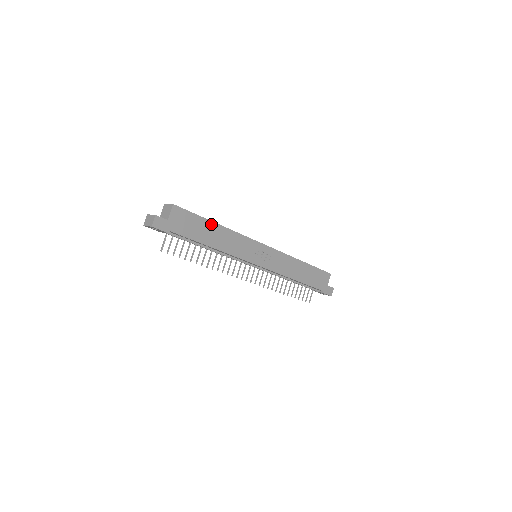
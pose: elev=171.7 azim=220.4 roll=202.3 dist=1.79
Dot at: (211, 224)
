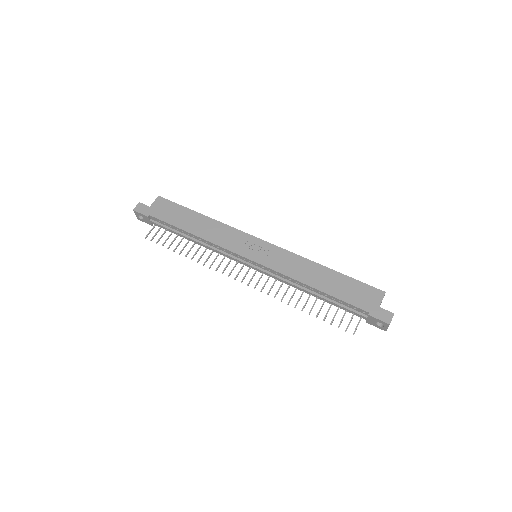
Dot at: (195, 214)
